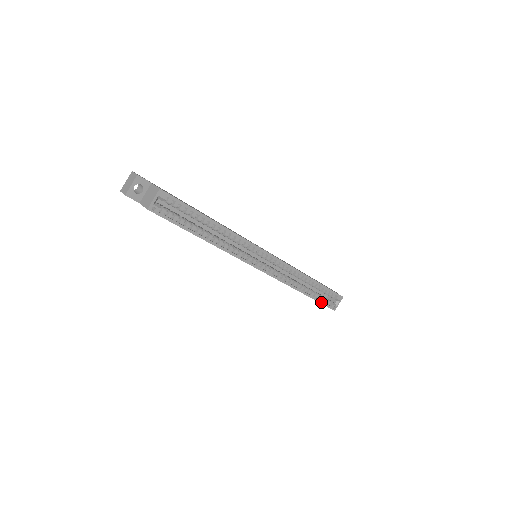
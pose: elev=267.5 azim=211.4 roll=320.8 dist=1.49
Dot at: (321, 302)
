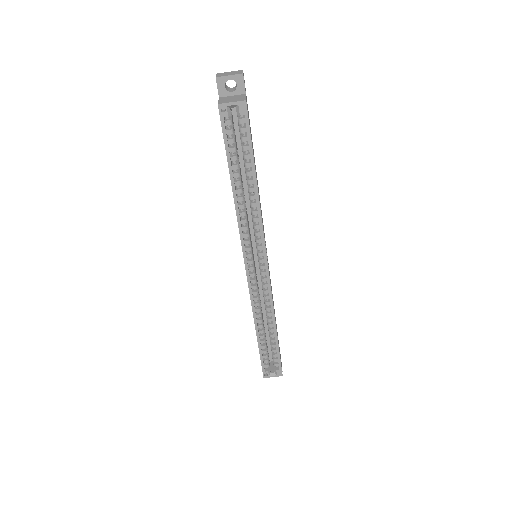
Dot at: (262, 357)
